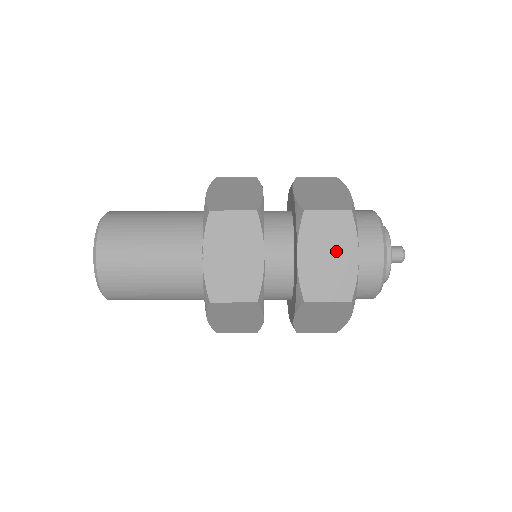
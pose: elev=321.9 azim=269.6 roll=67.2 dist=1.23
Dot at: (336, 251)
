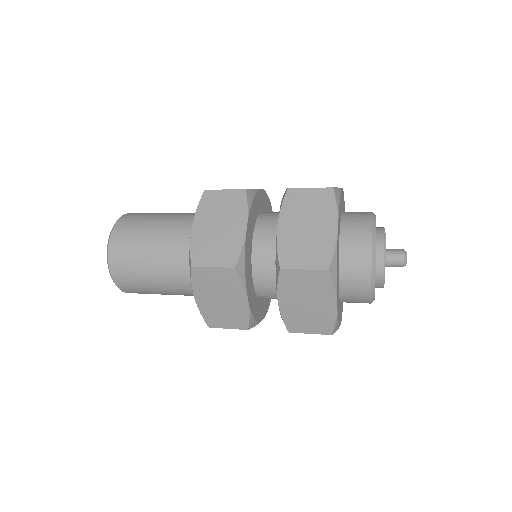
Dot at: (315, 223)
